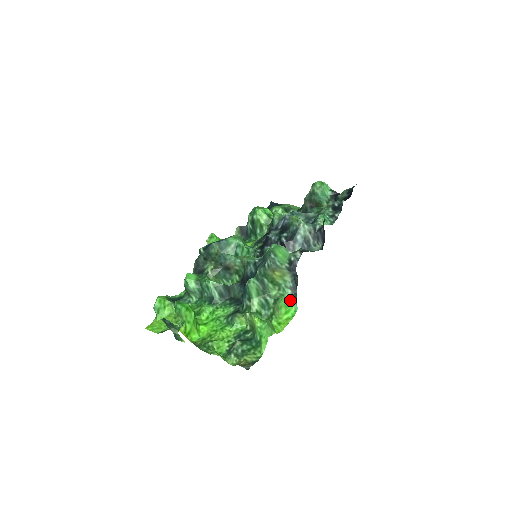
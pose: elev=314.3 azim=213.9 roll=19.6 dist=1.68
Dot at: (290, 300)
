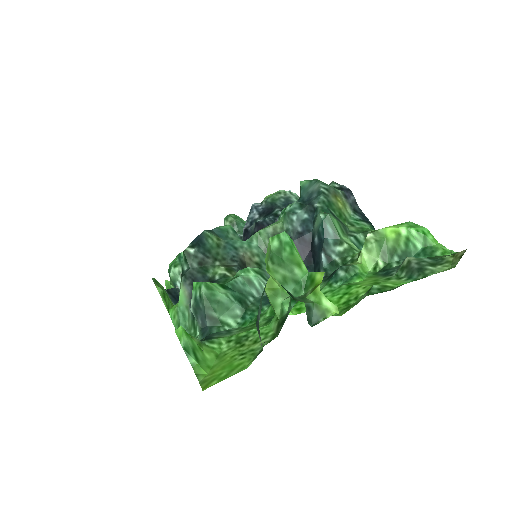
Dot at: occluded
